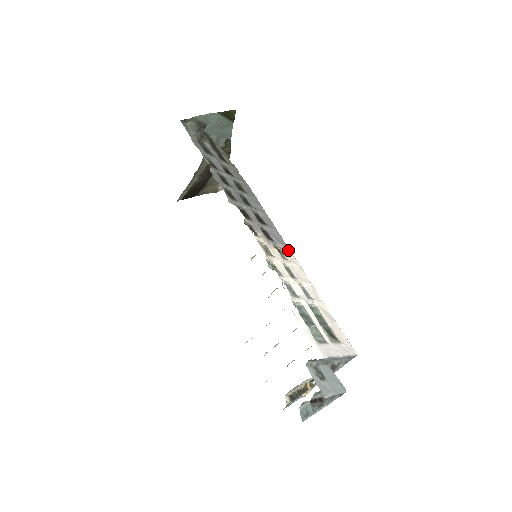
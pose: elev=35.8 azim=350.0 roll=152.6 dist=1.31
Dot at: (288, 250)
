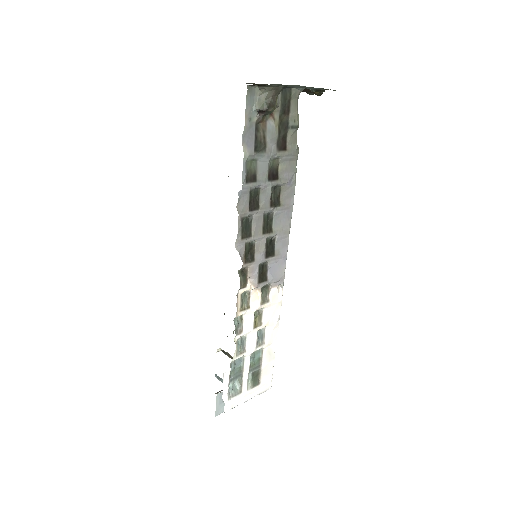
Dot at: (281, 283)
